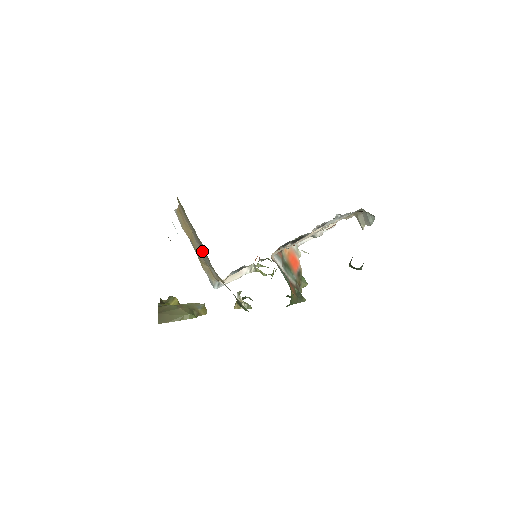
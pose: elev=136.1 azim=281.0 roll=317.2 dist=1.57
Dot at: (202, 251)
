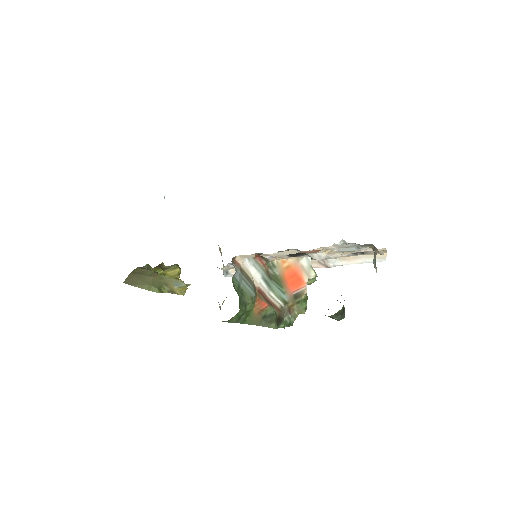
Dot at: occluded
